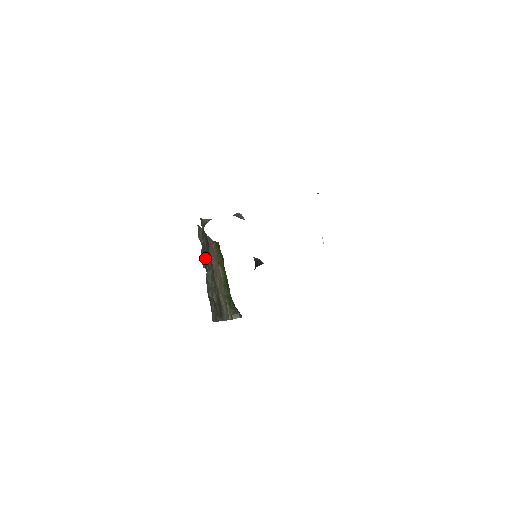
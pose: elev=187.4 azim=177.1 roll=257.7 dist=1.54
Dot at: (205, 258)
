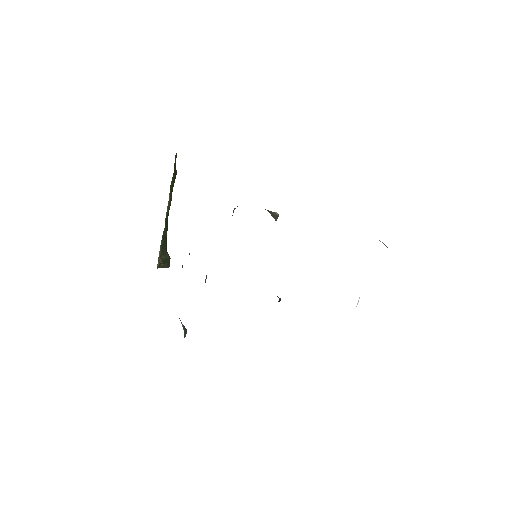
Dot at: occluded
